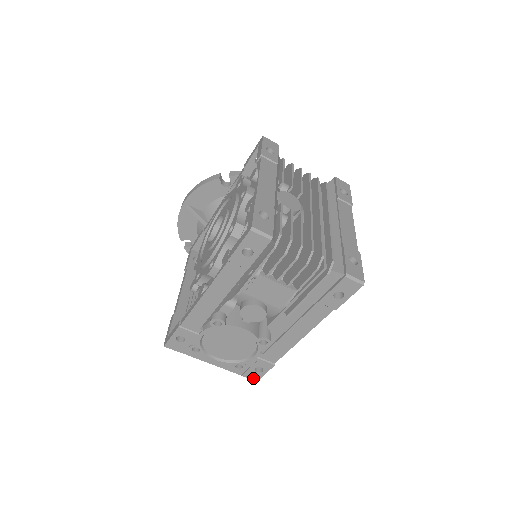
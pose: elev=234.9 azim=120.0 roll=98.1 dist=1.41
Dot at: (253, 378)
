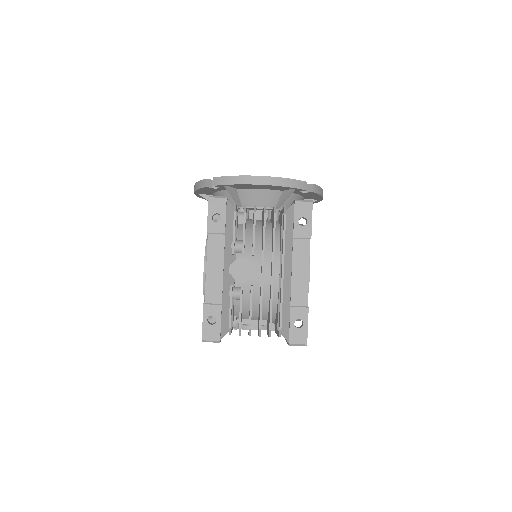
Dot at: occluded
